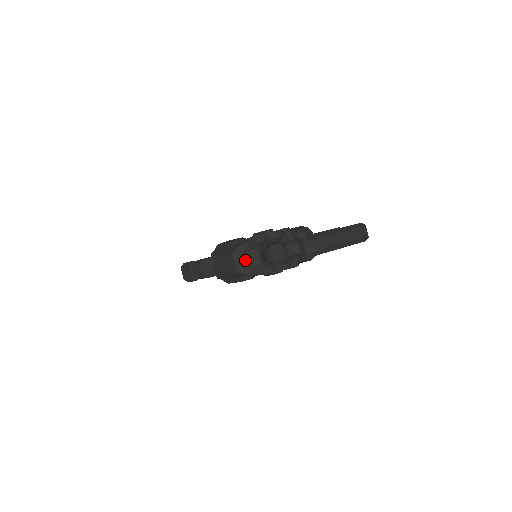
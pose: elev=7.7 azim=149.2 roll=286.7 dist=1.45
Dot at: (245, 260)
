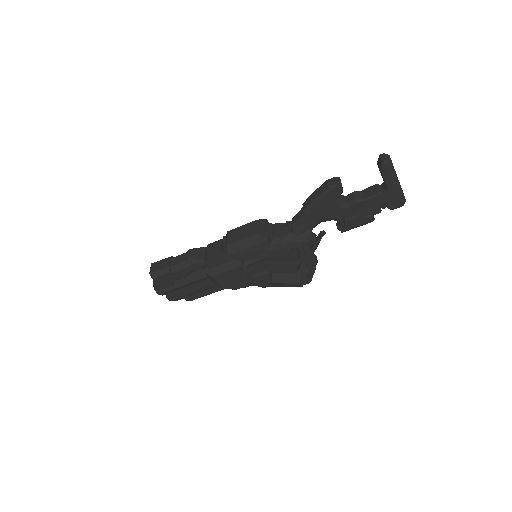
Dot at: (267, 229)
